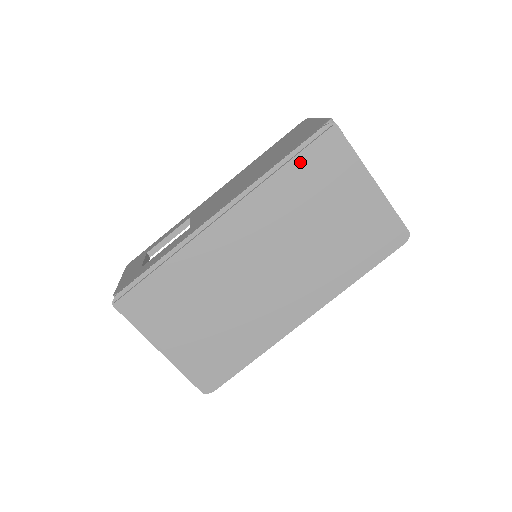
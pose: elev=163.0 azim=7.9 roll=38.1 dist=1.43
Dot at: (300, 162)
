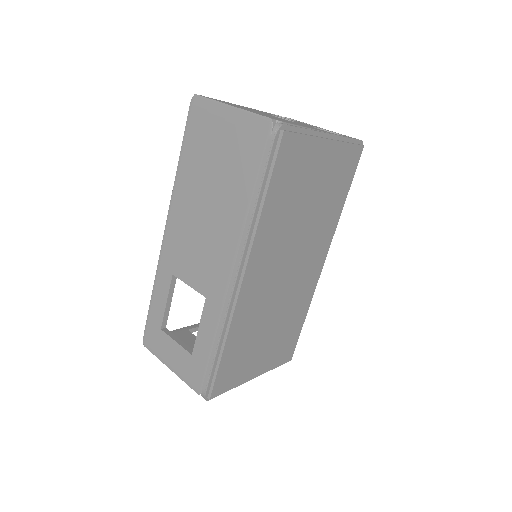
Dot at: (274, 184)
